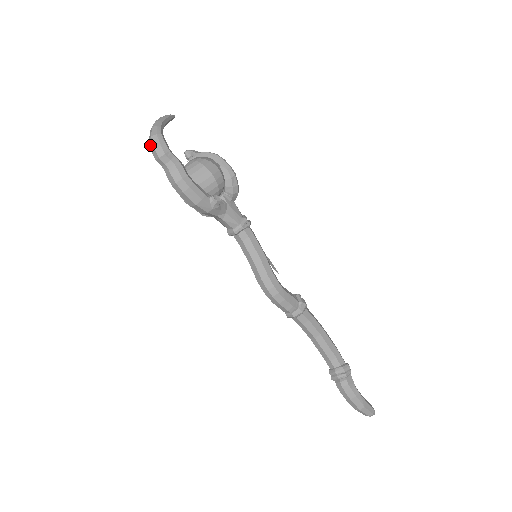
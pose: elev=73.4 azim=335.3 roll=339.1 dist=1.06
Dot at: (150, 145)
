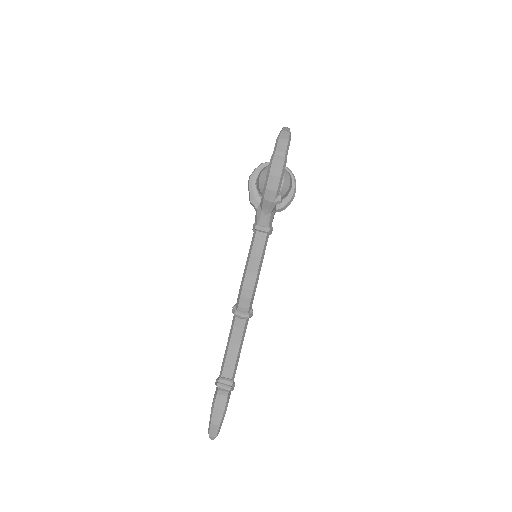
Dot at: (280, 134)
